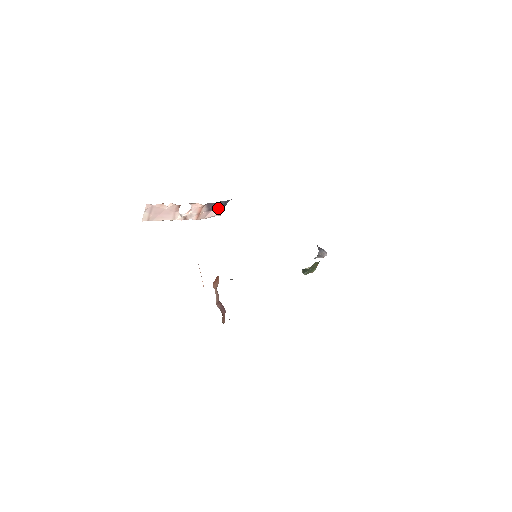
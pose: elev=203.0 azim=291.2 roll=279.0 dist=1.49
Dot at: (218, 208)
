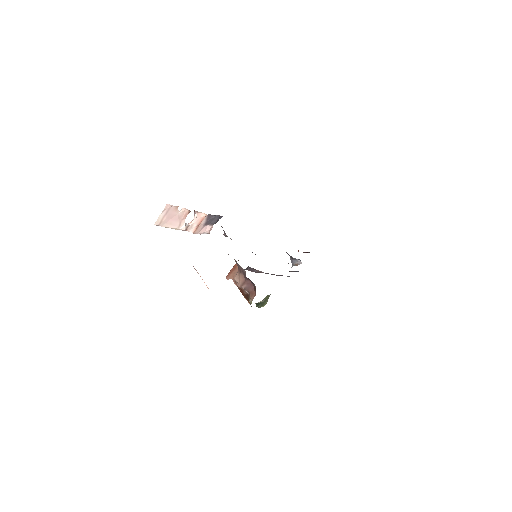
Dot at: (211, 224)
